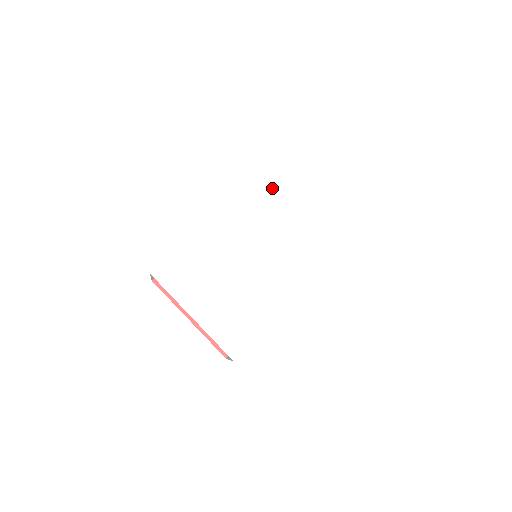
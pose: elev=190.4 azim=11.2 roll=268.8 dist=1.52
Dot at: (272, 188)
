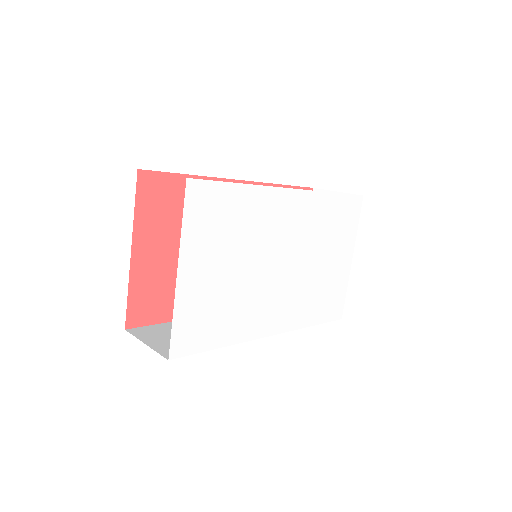
Dot at: (333, 215)
